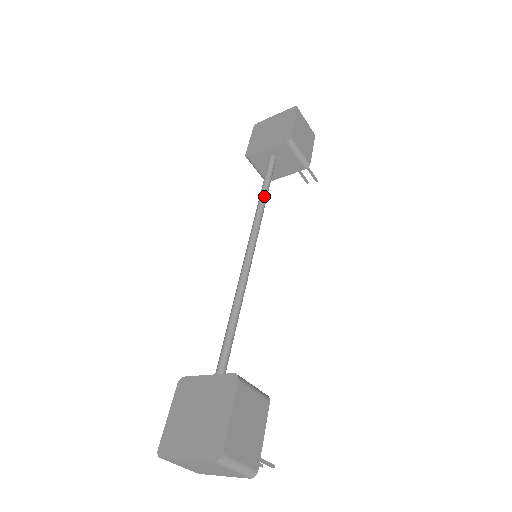
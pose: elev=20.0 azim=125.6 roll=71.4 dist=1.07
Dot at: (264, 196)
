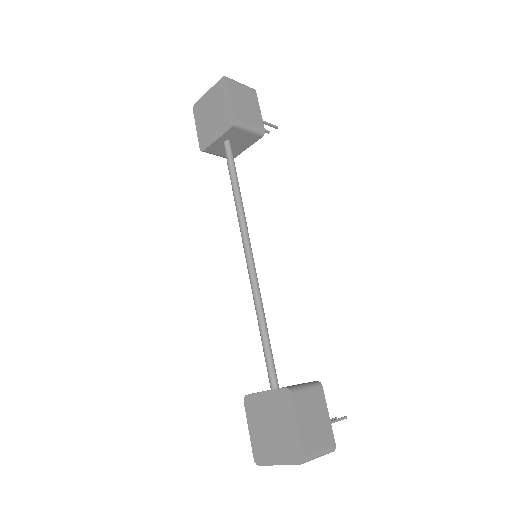
Dot at: (237, 192)
